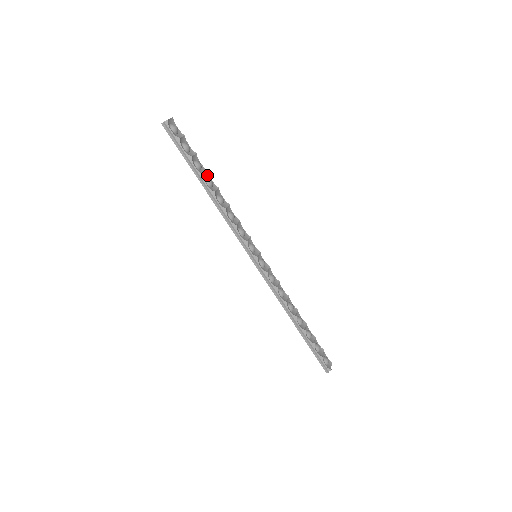
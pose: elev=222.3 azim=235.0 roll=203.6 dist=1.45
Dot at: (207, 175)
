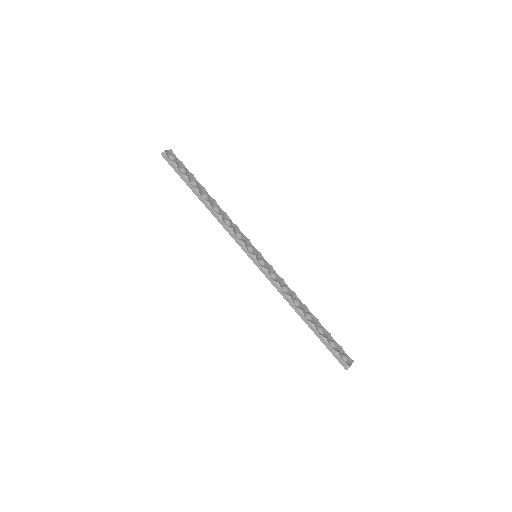
Dot at: (204, 191)
